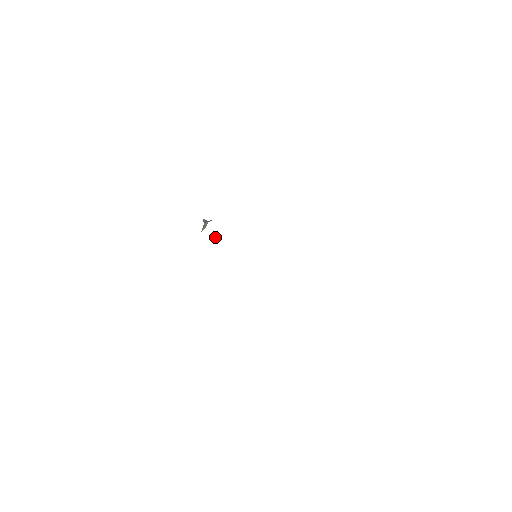
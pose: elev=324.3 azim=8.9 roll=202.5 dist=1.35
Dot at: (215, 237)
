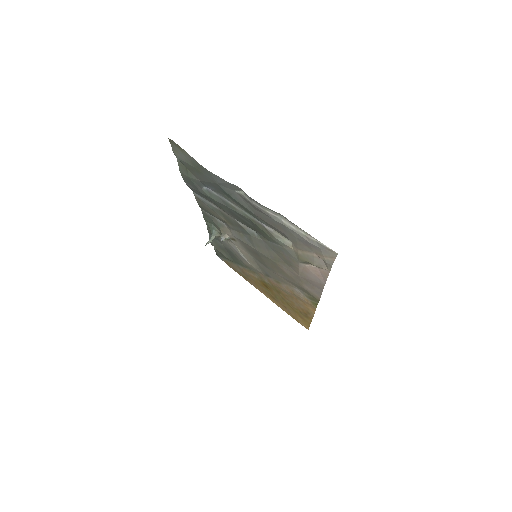
Dot at: (223, 235)
